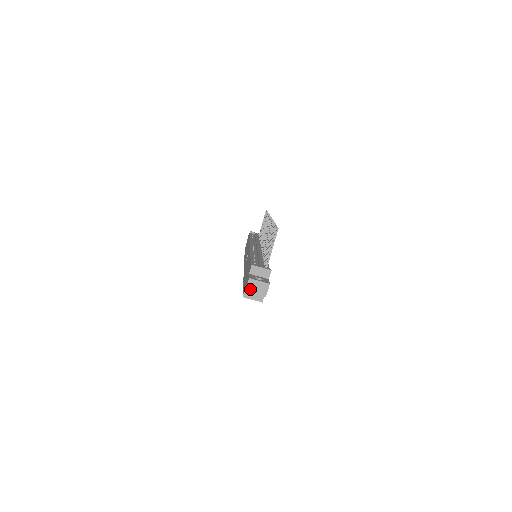
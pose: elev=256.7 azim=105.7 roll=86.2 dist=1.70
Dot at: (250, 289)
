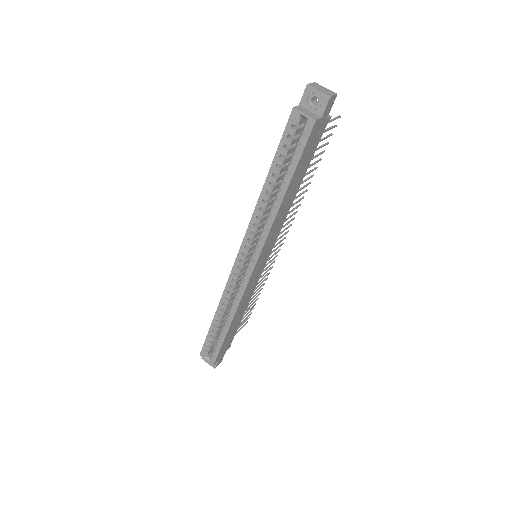
Dot at: (313, 86)
